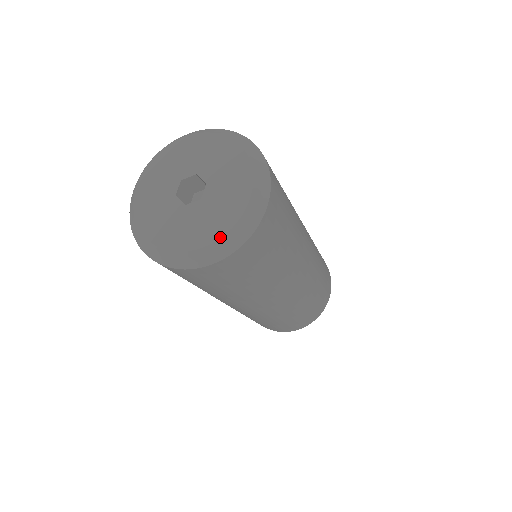
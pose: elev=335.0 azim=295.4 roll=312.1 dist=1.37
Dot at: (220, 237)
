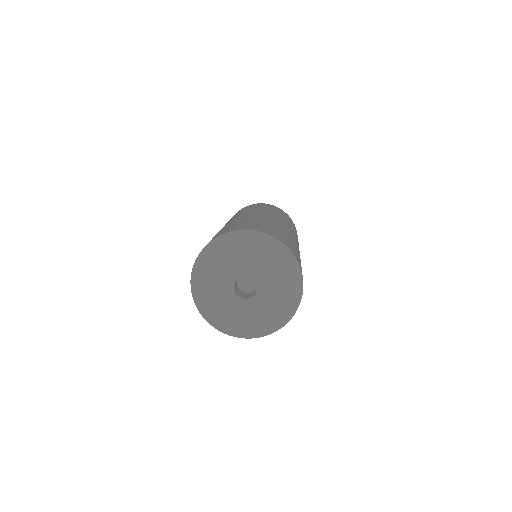
Dot at: (279, 321)
